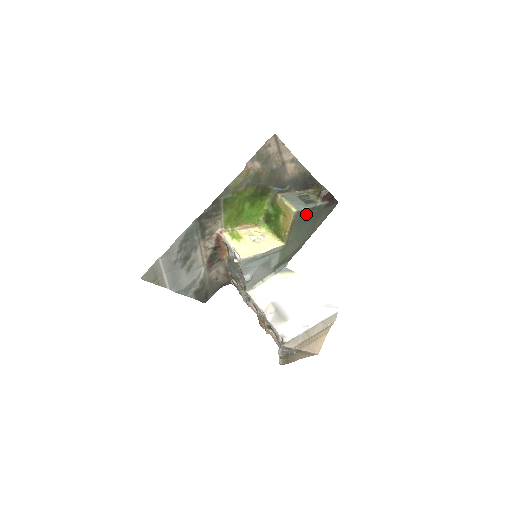
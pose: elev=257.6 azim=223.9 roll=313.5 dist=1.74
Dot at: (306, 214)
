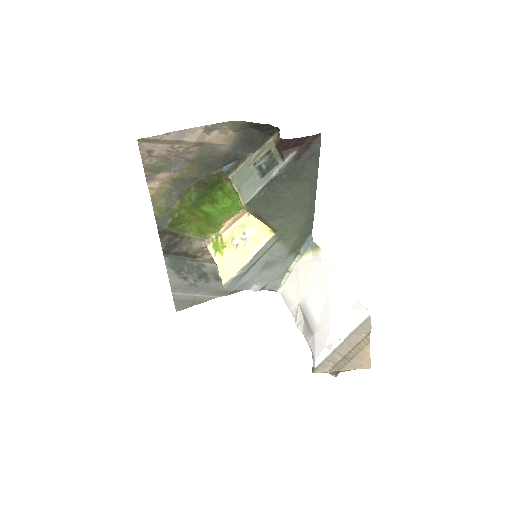
Dot at: (267, 193)
